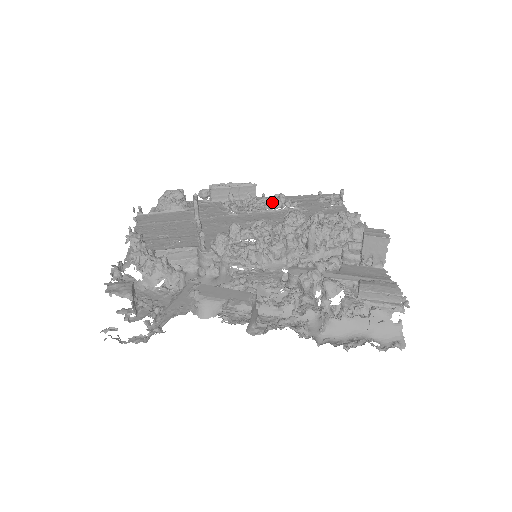
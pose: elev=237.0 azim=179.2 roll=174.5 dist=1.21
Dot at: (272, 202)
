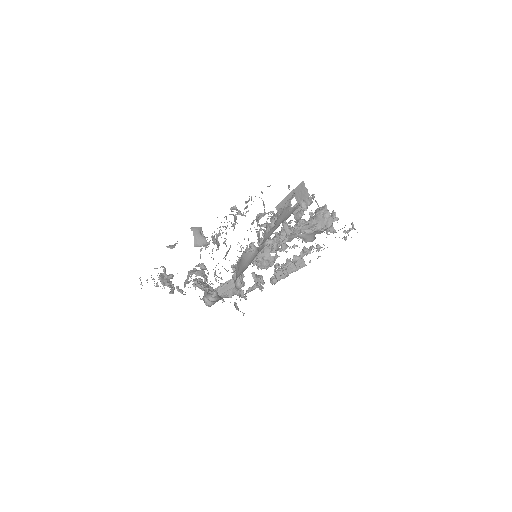
Dot at: (304, 254)
